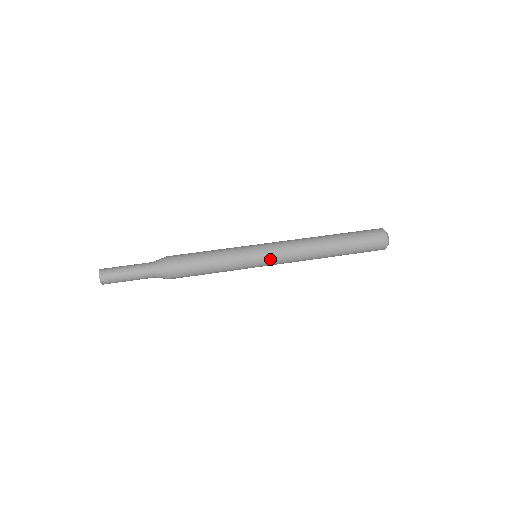
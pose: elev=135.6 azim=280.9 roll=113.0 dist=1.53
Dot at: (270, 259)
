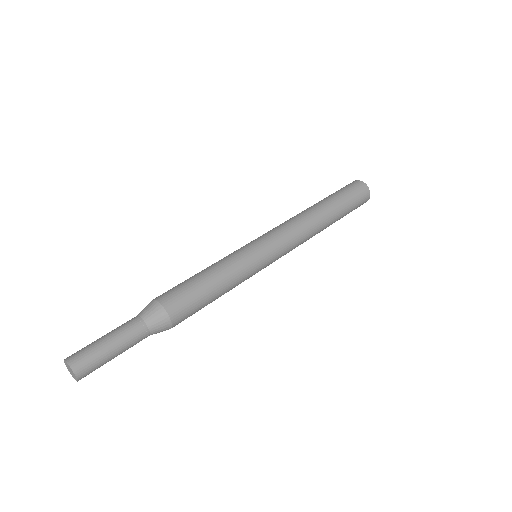
Dot at: (272, 242)
